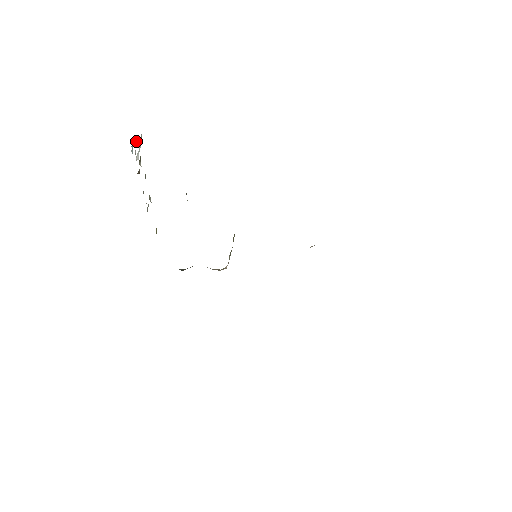
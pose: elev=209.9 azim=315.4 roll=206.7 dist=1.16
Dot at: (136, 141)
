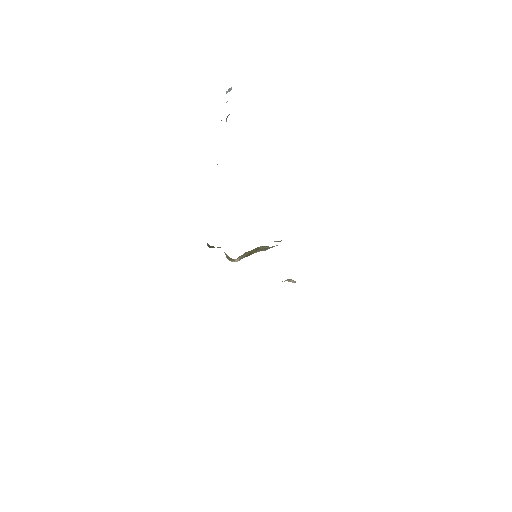
Dot at: occluded
